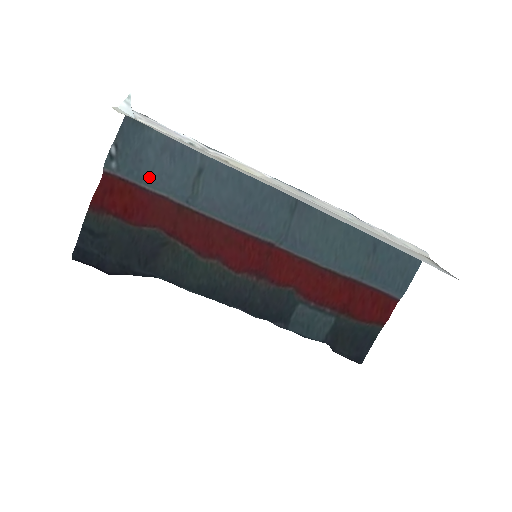
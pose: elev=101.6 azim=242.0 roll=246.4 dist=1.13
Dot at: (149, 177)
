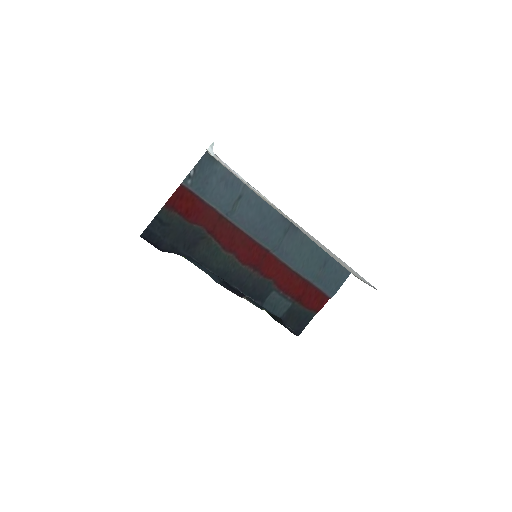
Dot at: (209, 194)
